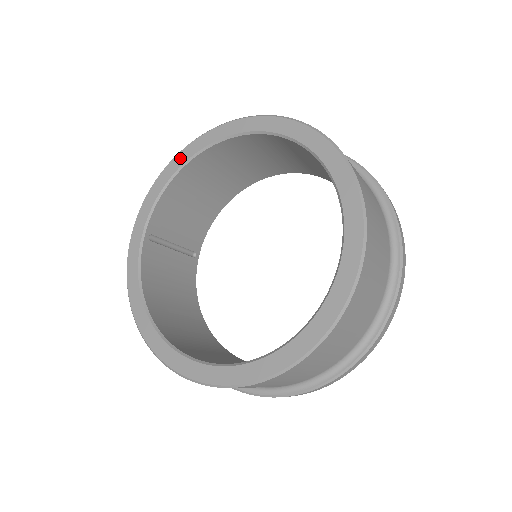
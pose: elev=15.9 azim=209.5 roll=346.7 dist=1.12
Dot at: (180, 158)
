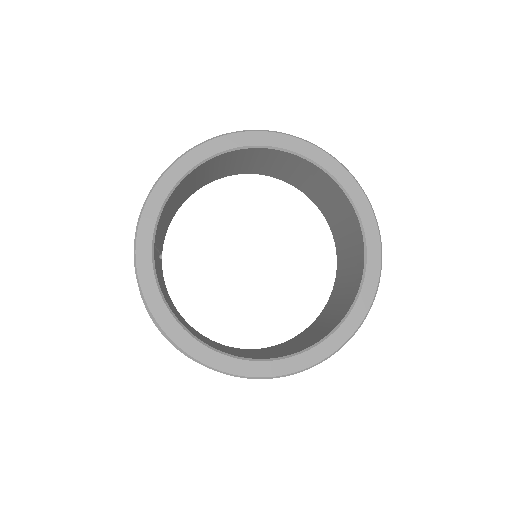
Dot at: (182, 165)
